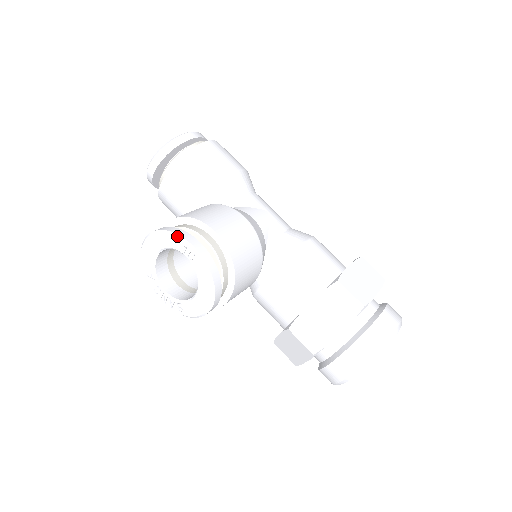
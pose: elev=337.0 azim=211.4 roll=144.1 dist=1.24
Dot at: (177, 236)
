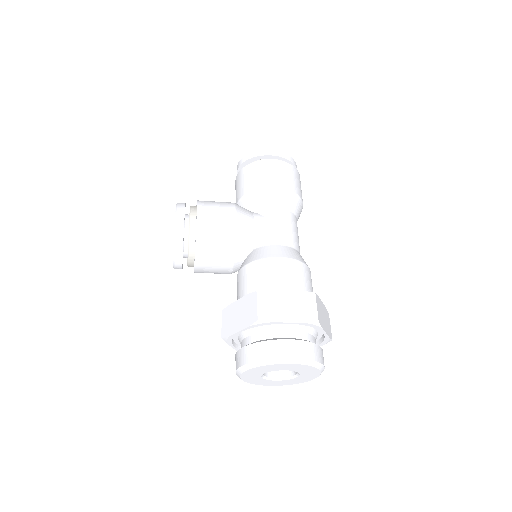
Dot at: (176, 209)
